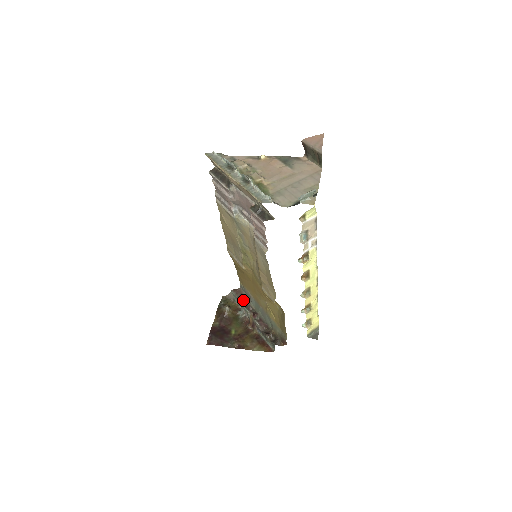
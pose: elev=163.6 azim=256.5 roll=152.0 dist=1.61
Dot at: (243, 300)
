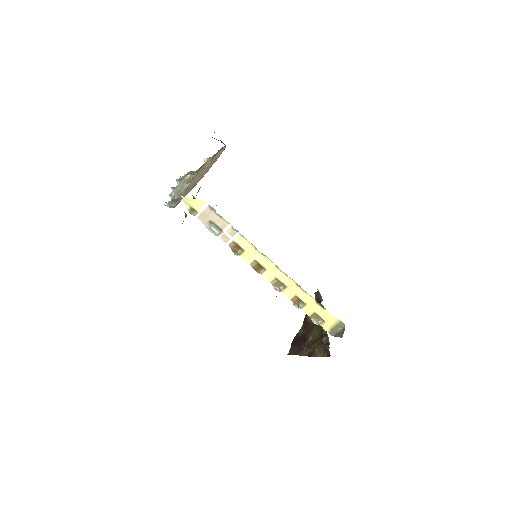
Dot at: (319, 302)
